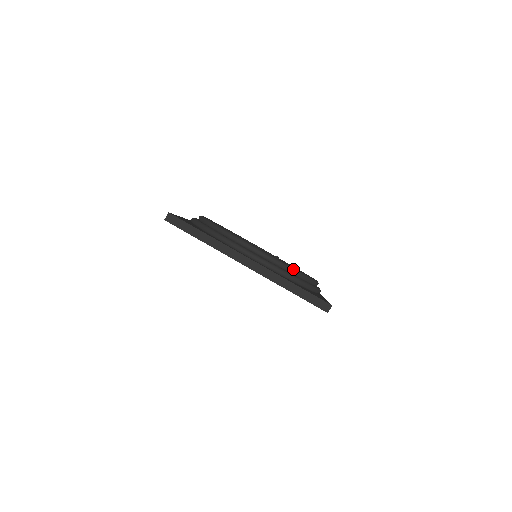
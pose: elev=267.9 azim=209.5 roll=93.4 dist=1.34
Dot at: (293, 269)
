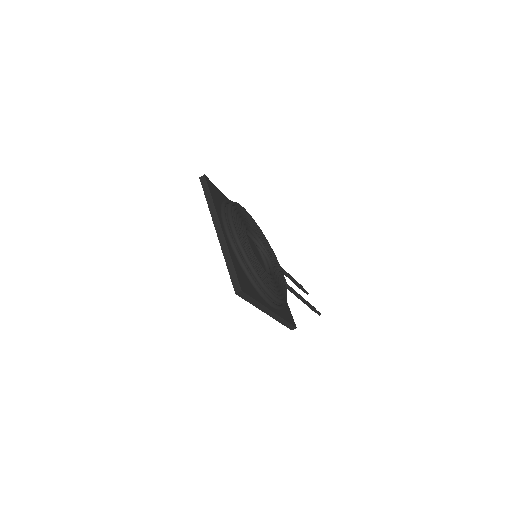
Dot at: (248, 259)
